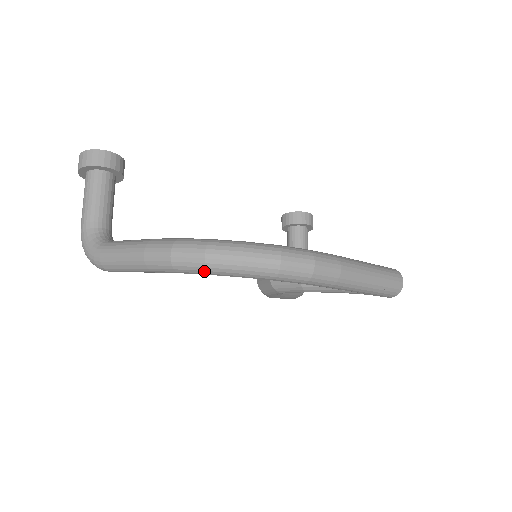
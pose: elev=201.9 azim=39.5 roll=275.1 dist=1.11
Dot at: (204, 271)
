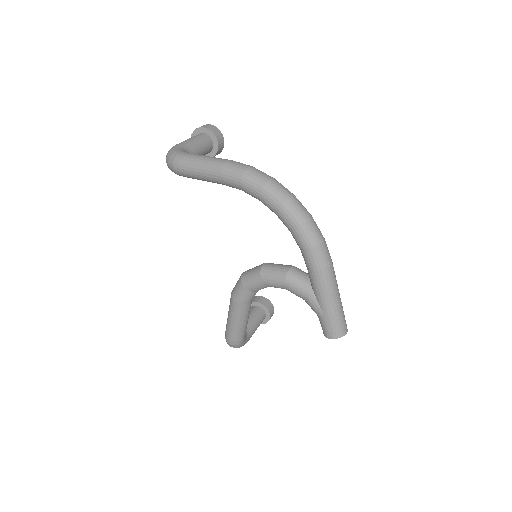
Dot at: (261, 187)
